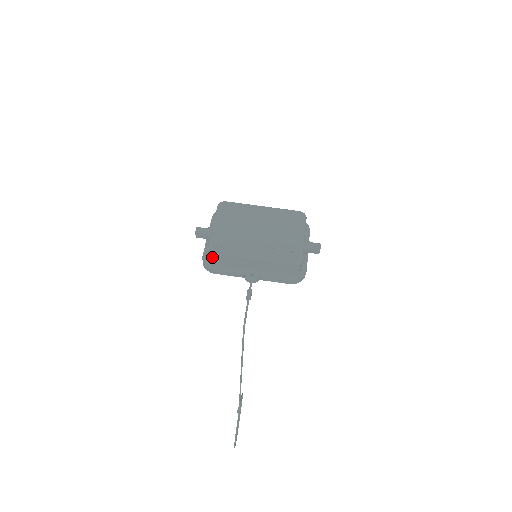
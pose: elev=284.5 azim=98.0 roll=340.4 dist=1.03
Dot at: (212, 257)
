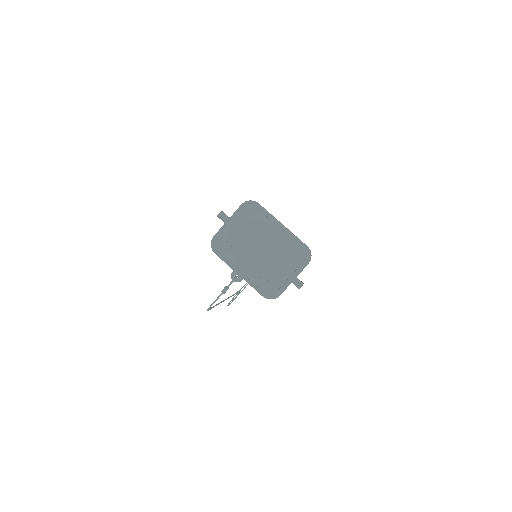
Dot at: (214, 248)
